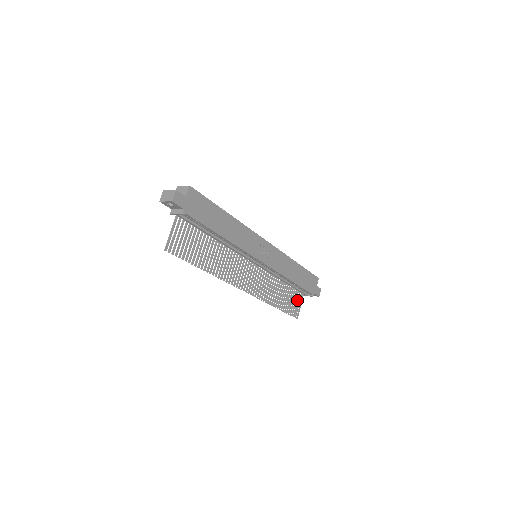
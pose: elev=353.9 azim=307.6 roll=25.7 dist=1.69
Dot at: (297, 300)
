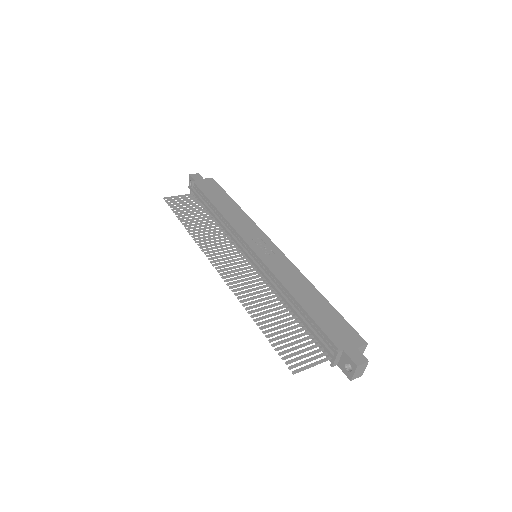
Dot at: (309, 352)
